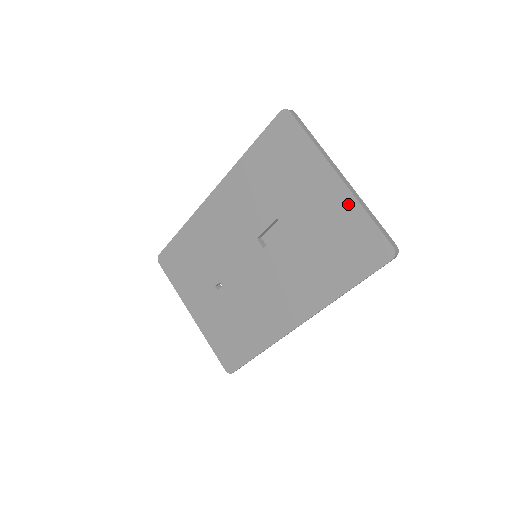
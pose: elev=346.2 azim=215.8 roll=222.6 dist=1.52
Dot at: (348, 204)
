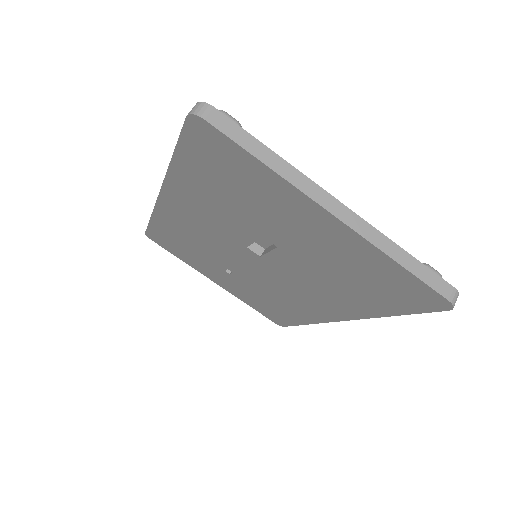
Dot at: (360, 247)
